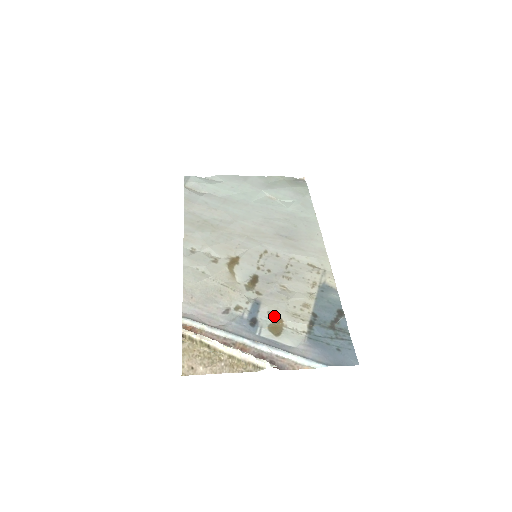
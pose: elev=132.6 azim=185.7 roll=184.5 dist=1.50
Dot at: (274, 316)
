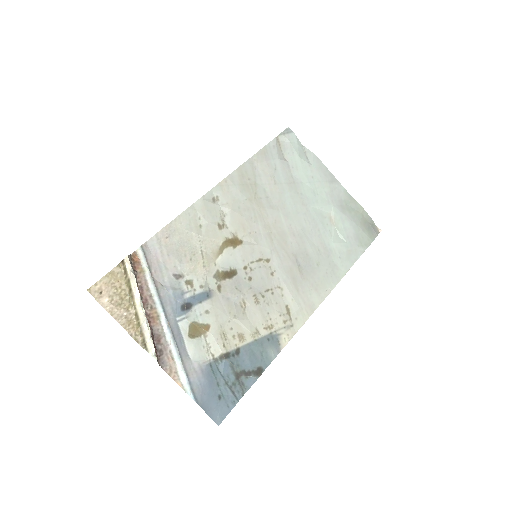
Dot at: (207, 319)
